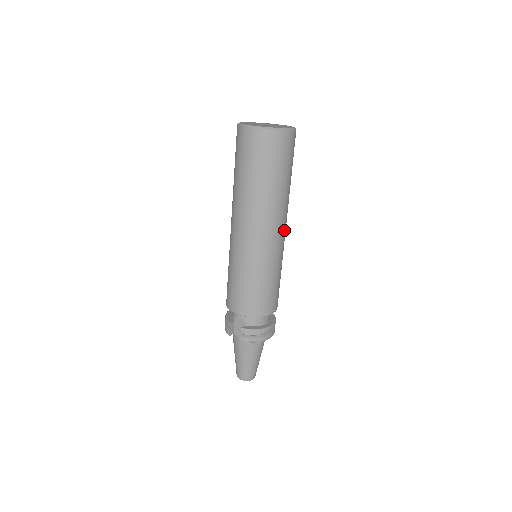
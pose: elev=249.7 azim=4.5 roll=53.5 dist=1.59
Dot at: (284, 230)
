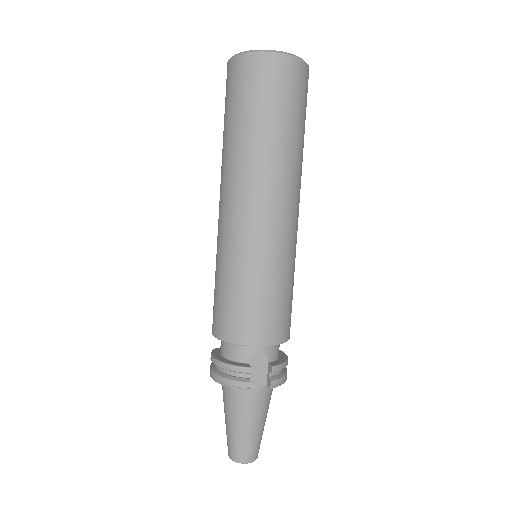
Dot at: occluded
